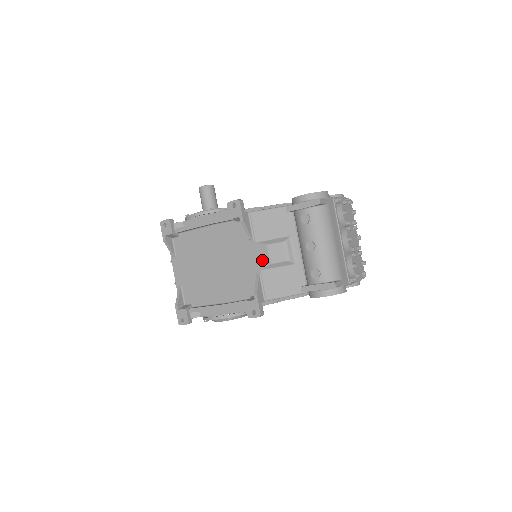
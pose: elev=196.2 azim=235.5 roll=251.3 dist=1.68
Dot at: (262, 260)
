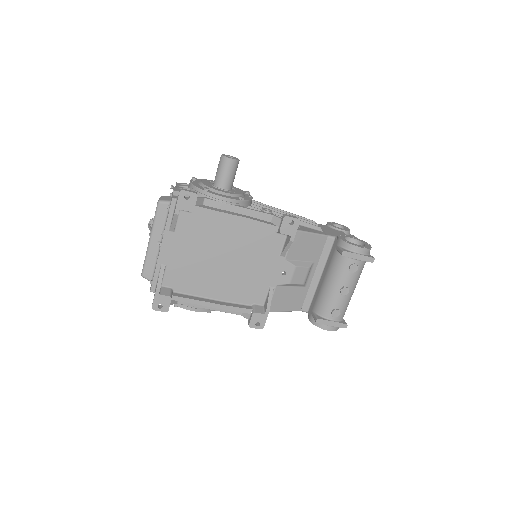
Dot at: (283, 277)
